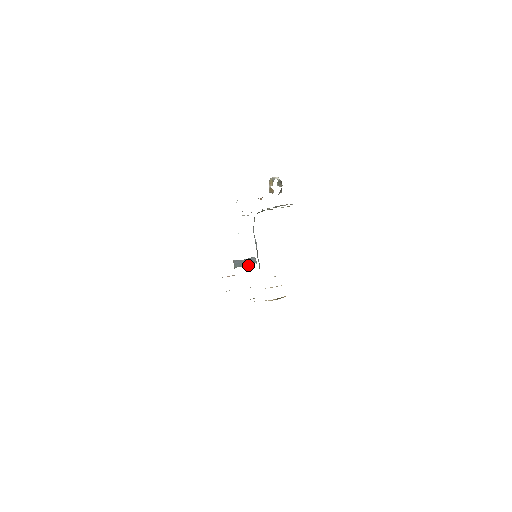
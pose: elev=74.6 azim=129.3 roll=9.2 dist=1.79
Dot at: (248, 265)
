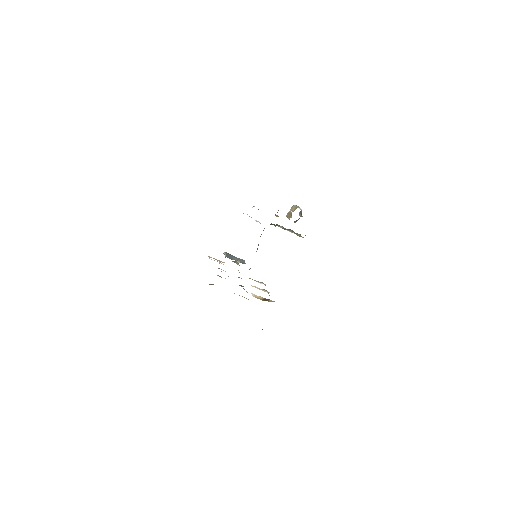
Dot at: (239, 262)
